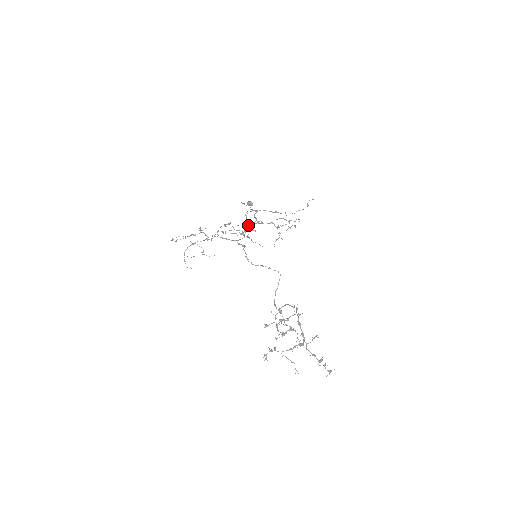
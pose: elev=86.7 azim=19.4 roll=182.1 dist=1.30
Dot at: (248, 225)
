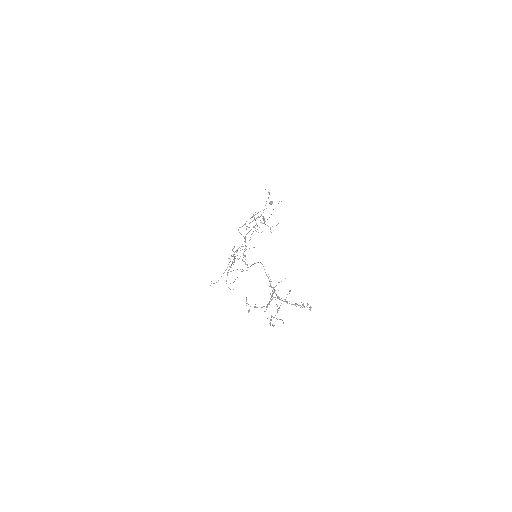
Dot at: (245, 238)
